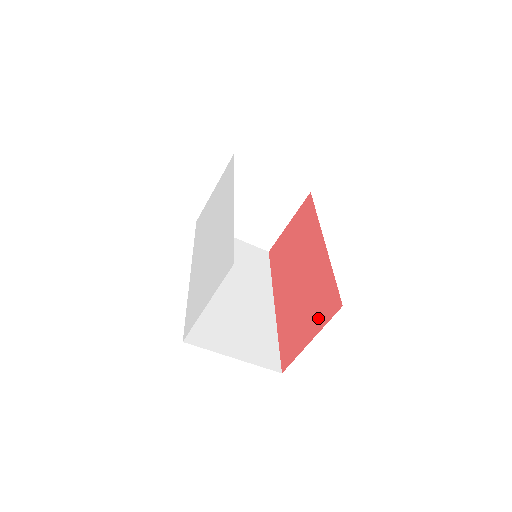
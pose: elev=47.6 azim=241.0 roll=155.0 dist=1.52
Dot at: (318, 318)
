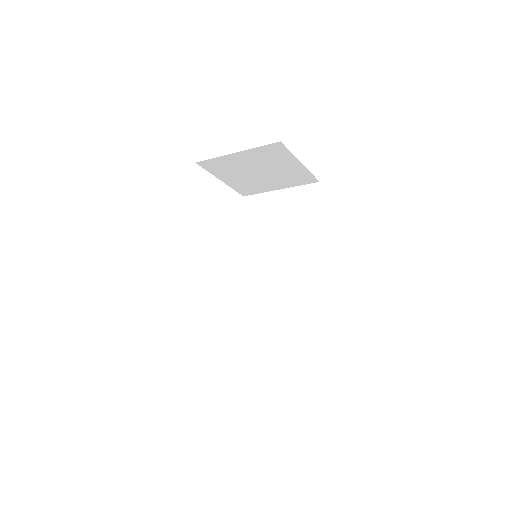
Dot at: occluded
